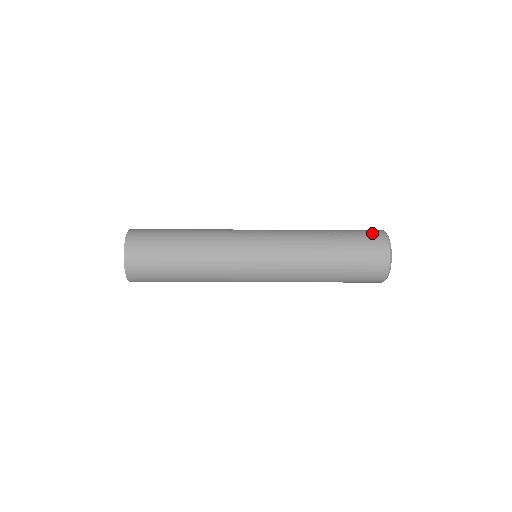
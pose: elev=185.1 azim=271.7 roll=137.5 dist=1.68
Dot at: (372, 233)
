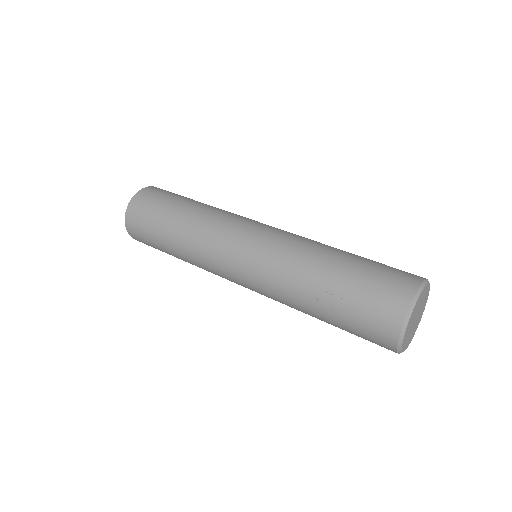
Dot at: (380, 318)
